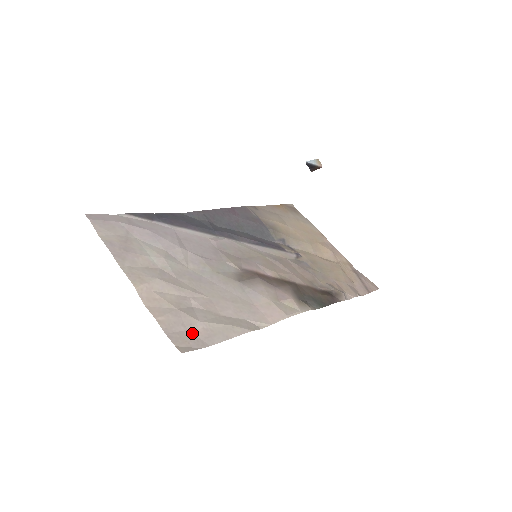
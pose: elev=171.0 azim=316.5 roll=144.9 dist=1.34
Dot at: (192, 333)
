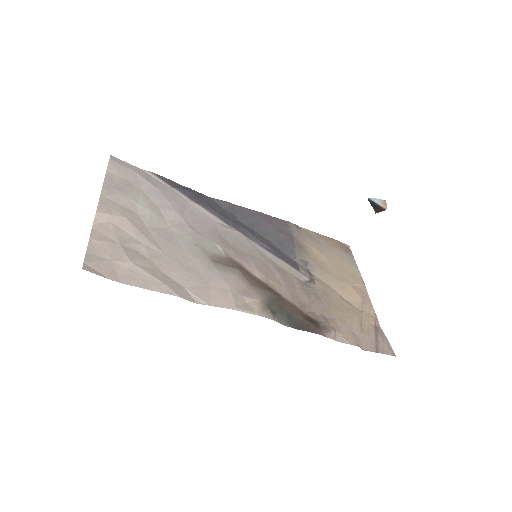
Dot at: (113, 265)
